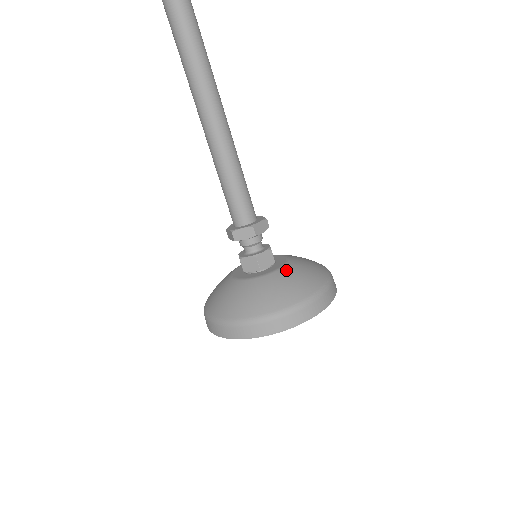
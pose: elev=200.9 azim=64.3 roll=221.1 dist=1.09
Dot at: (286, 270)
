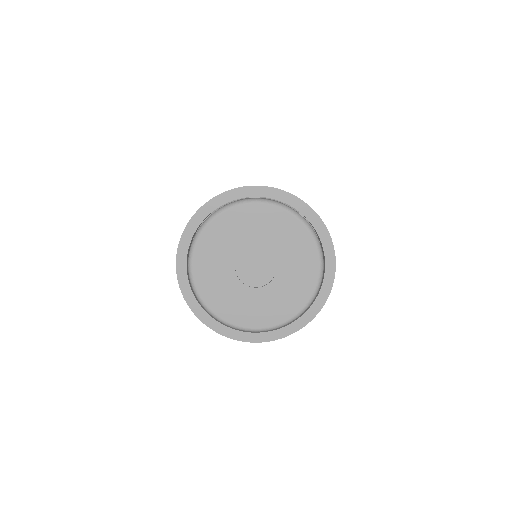
Dot at: occluded
